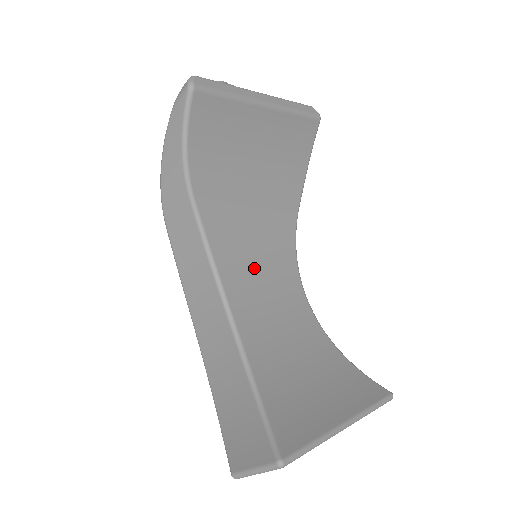
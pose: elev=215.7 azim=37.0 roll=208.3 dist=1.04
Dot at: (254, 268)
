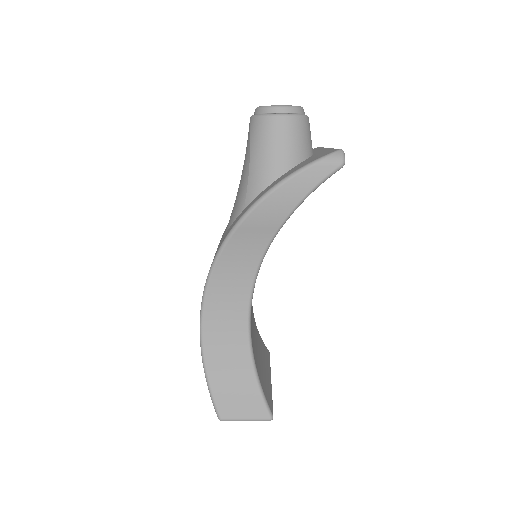
Dot at: occluded
